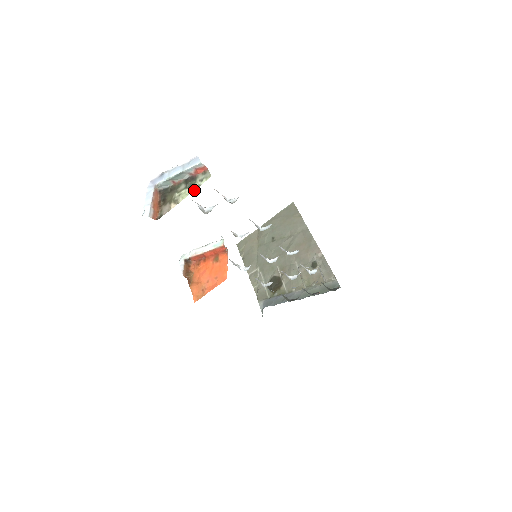
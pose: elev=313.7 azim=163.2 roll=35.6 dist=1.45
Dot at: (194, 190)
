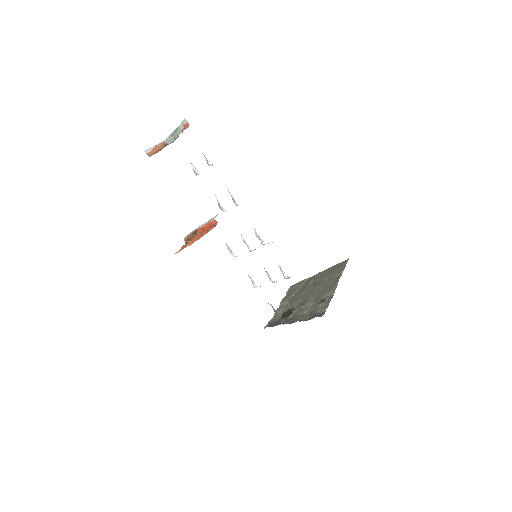
Dot at: occluded
